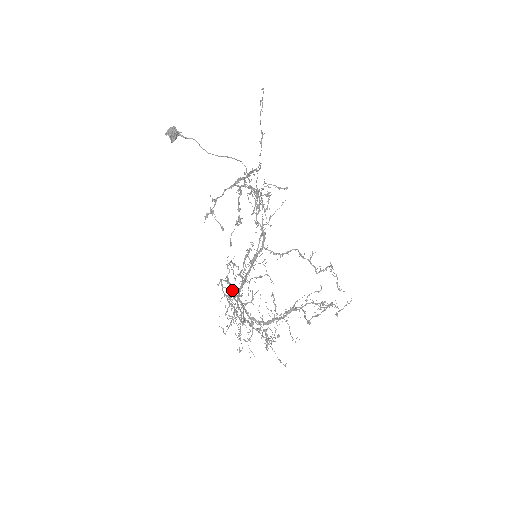
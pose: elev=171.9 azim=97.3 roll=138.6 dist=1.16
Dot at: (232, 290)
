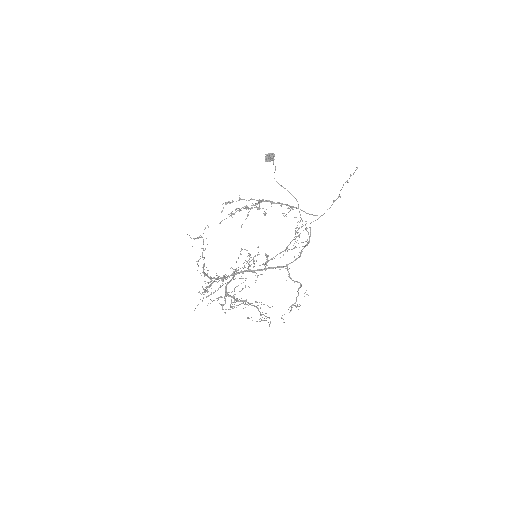
Dot at: (205, 248)
